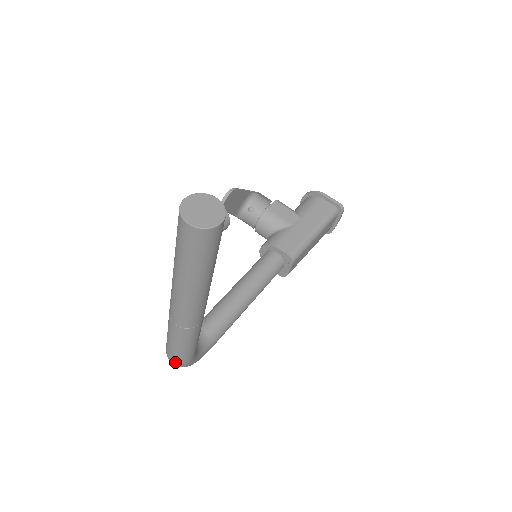
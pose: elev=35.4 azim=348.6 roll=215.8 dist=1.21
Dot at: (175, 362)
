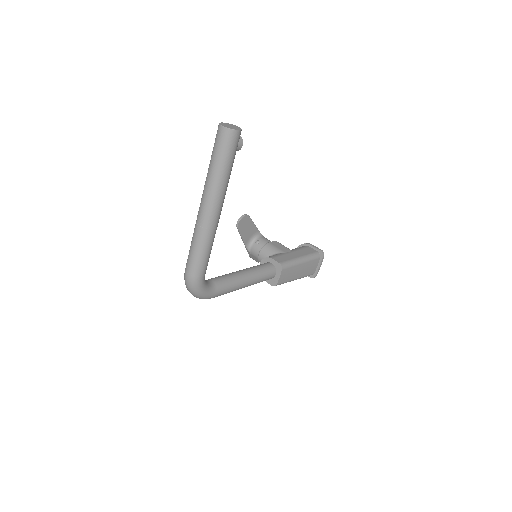
Dot at: (190, 276)
